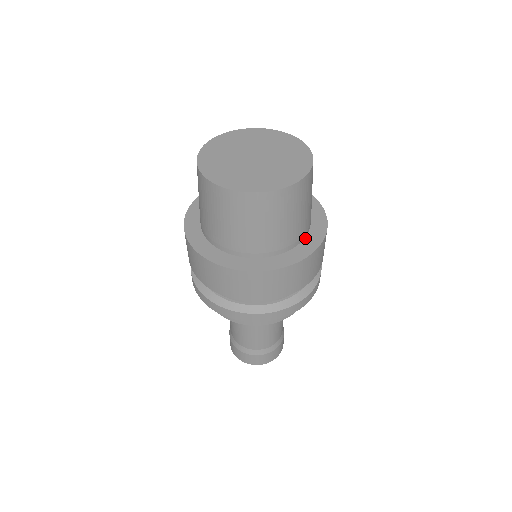
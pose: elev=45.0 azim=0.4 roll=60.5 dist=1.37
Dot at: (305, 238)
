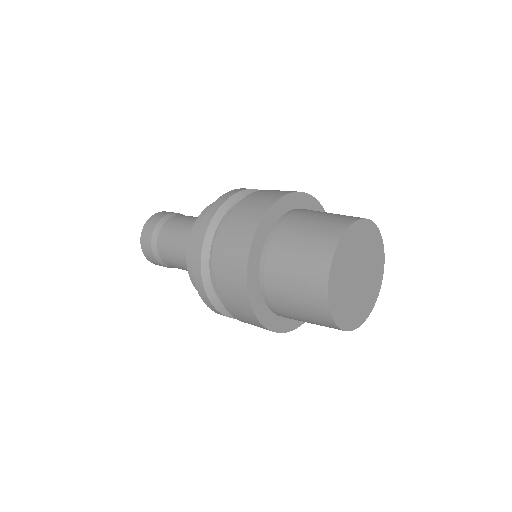
Dot at: occluded
